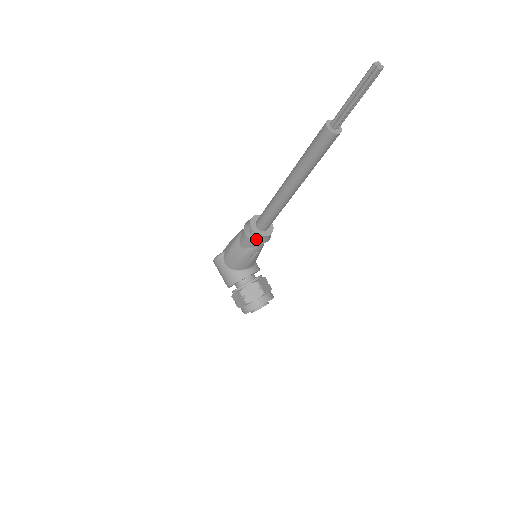
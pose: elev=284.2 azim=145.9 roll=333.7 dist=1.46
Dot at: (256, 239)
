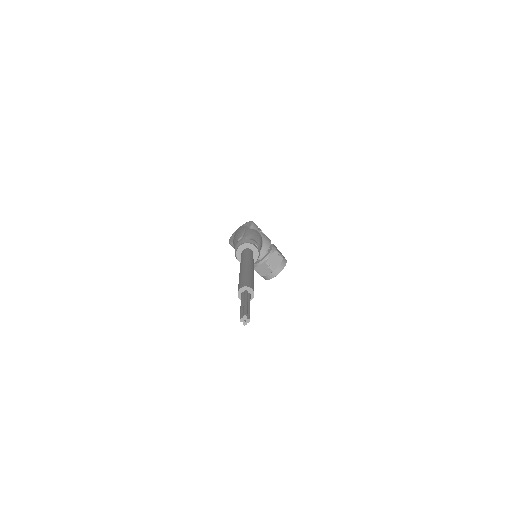
Dot at: occluded
